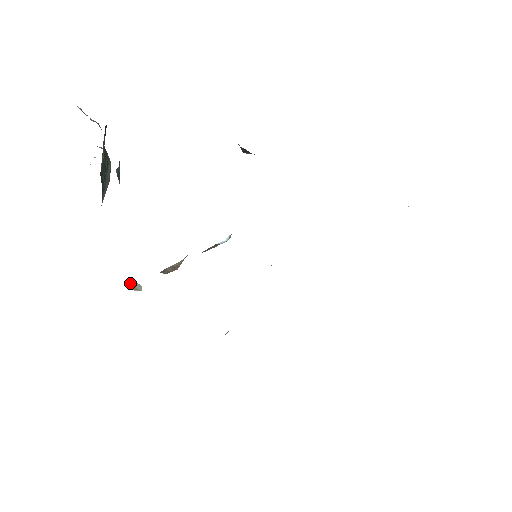
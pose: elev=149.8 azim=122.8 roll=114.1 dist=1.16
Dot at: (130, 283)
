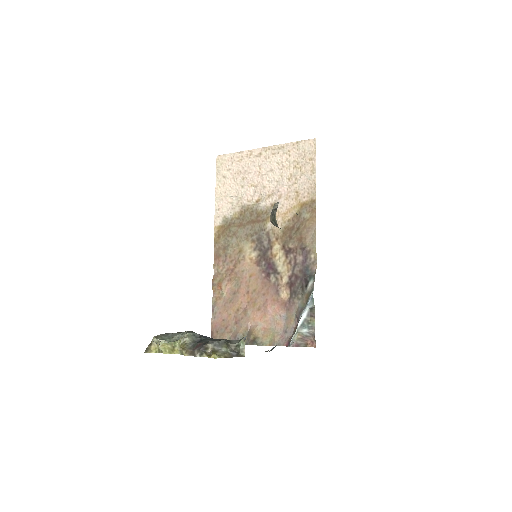
Dot at: occluded
